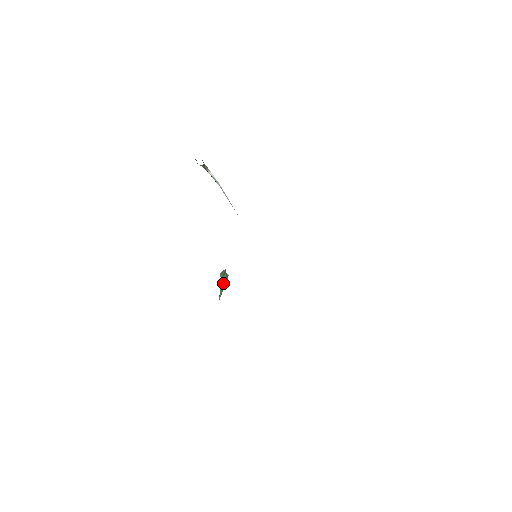
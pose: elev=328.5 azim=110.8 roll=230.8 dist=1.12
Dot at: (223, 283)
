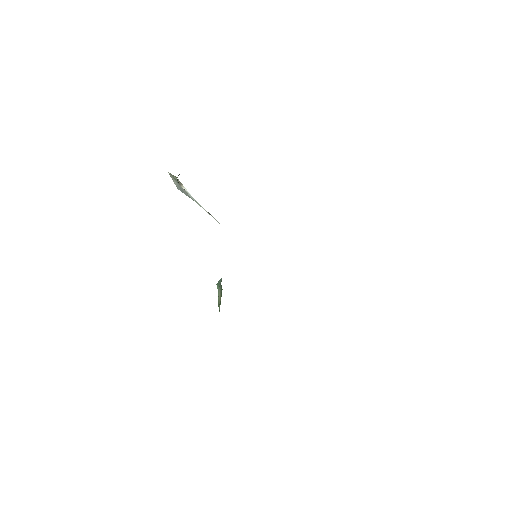
Dot at: (220, 296)
